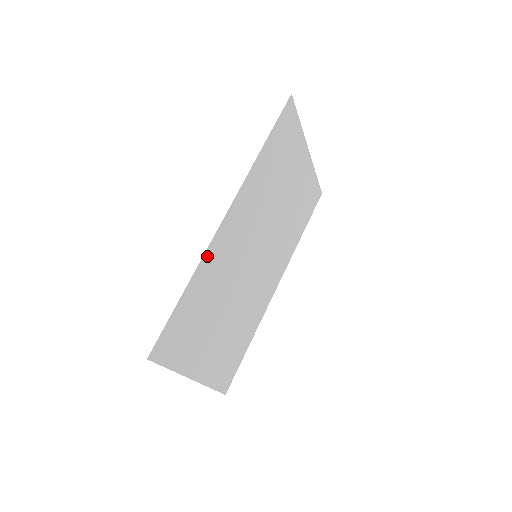
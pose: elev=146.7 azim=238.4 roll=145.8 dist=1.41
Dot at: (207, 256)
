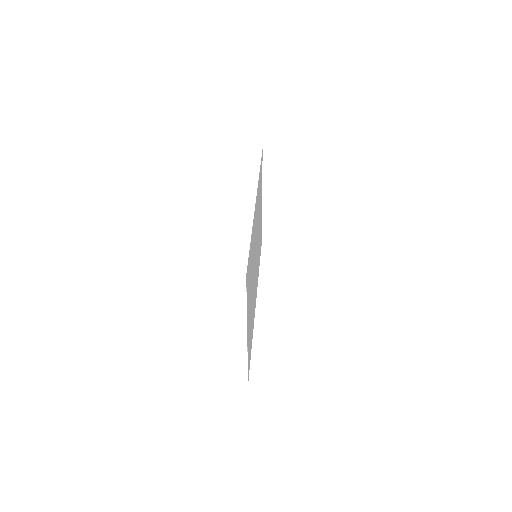
Dot at: (253, 222)
